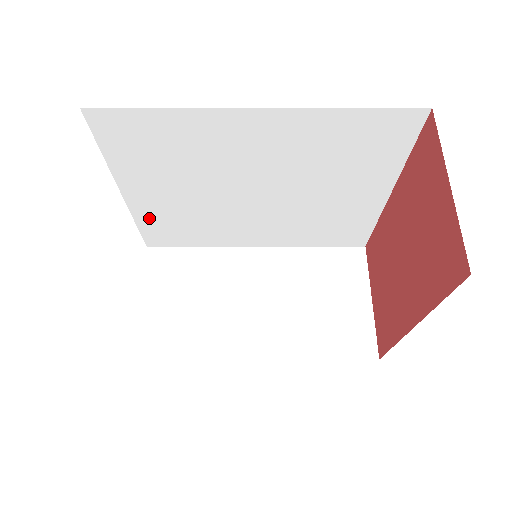
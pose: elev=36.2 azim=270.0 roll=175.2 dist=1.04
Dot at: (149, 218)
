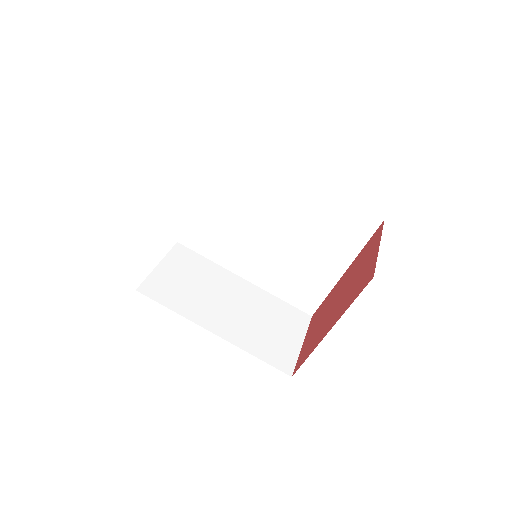
Dot at: (197, 219)
